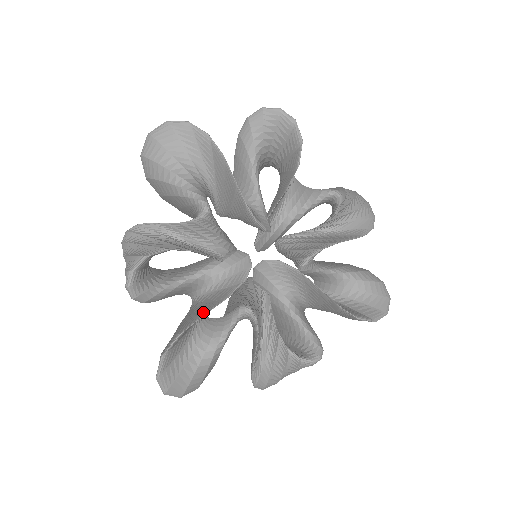
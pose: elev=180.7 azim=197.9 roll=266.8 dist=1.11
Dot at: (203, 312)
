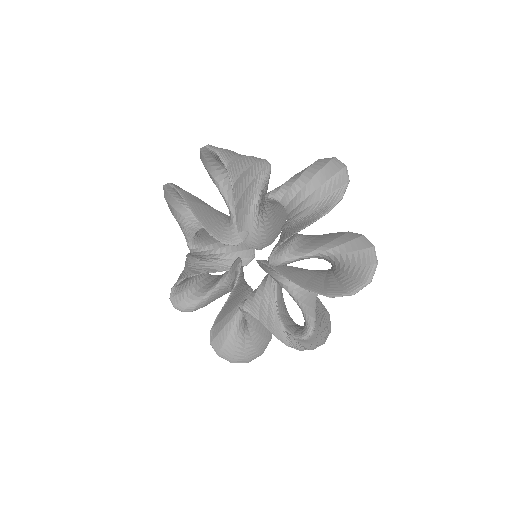
Dot at: (219, 314)
